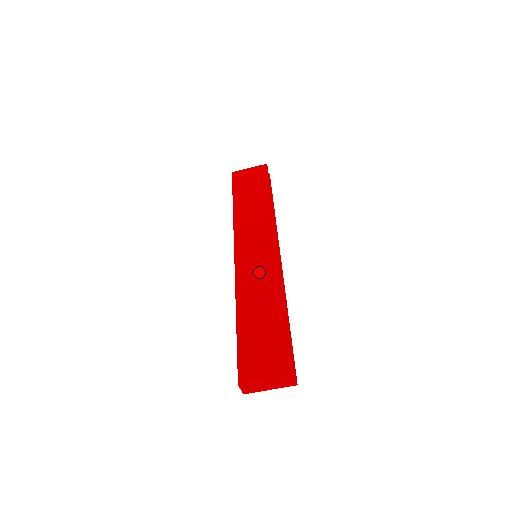
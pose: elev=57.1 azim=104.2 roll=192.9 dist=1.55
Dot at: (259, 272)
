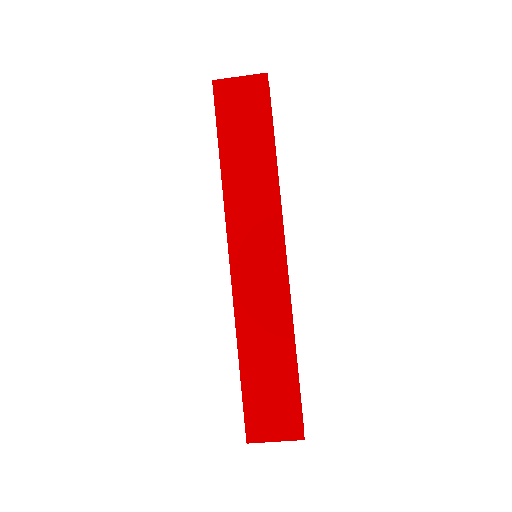
Dot at: (263, 295)
